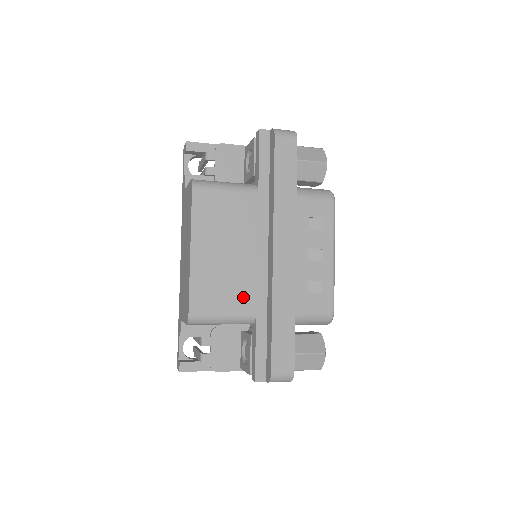
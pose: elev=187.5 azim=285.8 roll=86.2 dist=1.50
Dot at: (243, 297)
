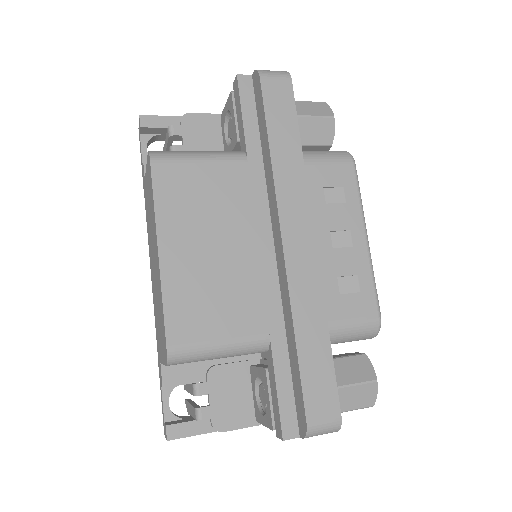
Dot at: (246, 312)
